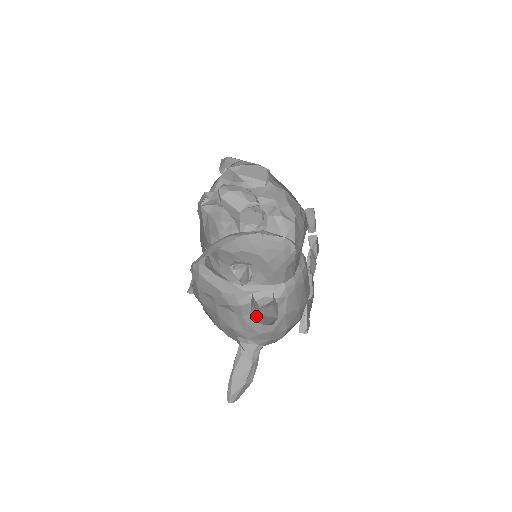
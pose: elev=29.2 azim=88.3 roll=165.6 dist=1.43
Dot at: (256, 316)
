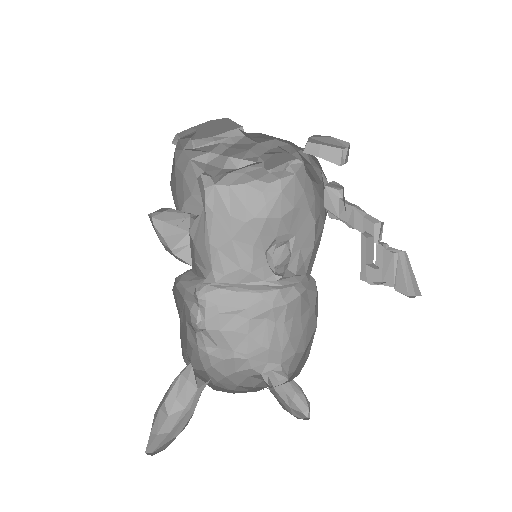
Dot at: (176, 417)
